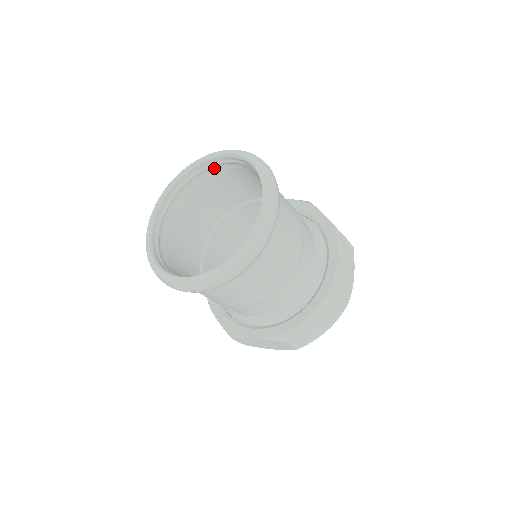
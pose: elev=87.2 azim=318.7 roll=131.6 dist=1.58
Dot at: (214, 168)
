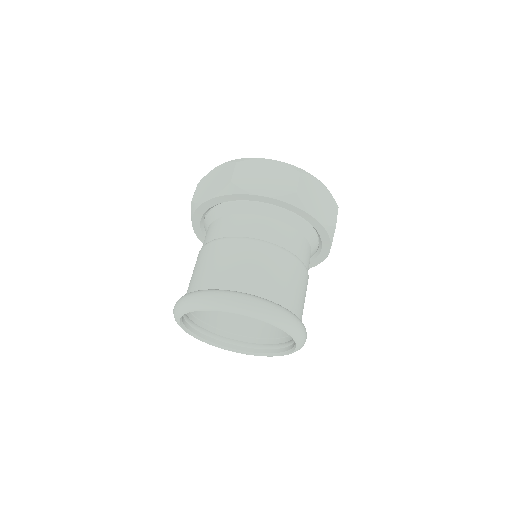
Dot at: occluded
